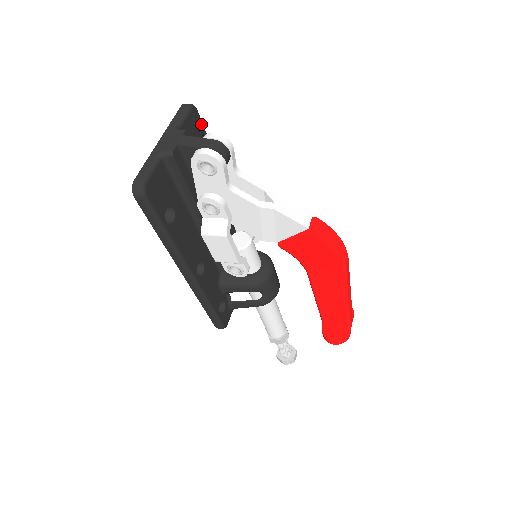
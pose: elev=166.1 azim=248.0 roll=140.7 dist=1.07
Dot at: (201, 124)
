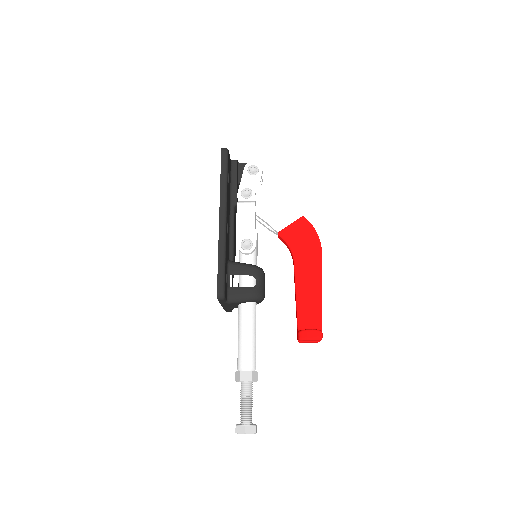
Dot at: occluded
